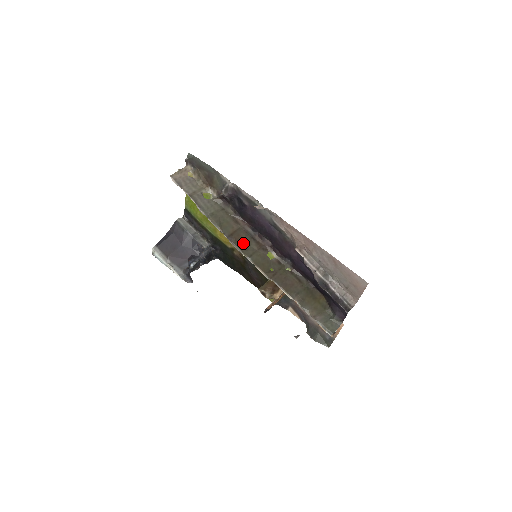
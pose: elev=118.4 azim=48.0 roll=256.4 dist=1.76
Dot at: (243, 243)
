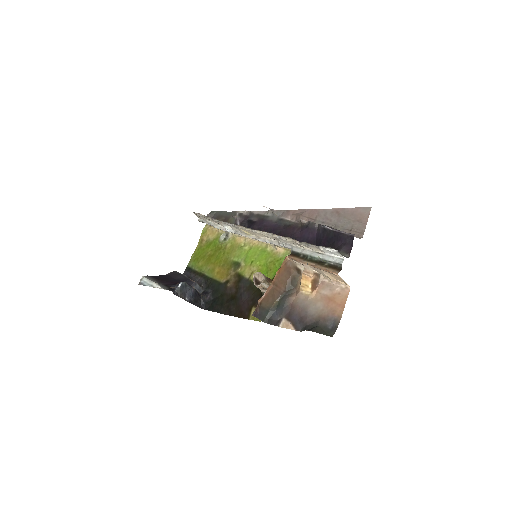
Dot at: occluded
